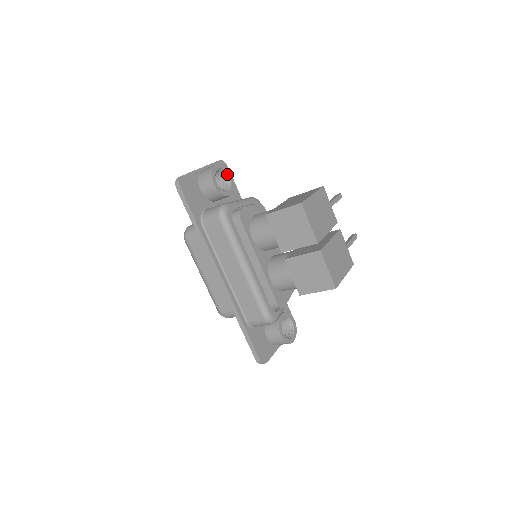
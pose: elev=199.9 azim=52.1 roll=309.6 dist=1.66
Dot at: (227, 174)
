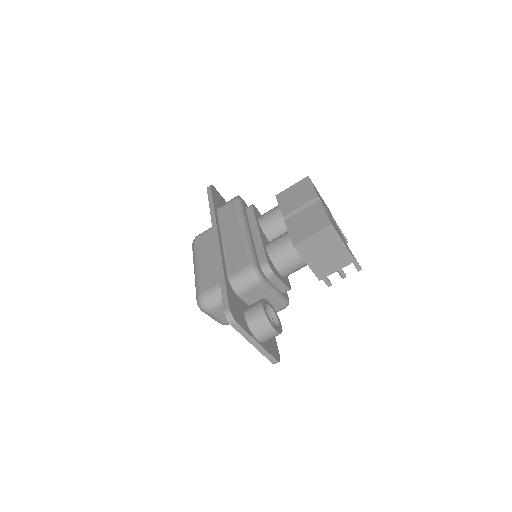
Dot at: occluded
